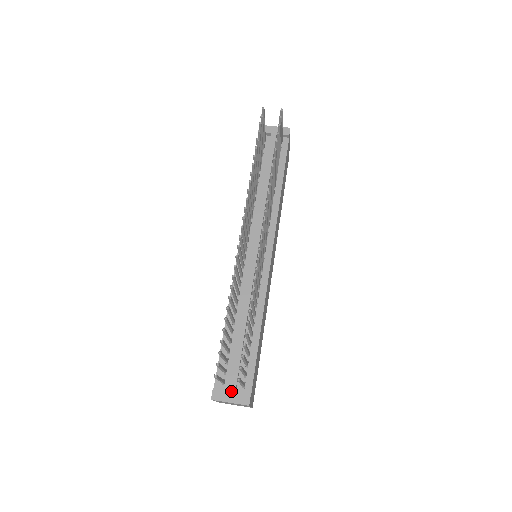
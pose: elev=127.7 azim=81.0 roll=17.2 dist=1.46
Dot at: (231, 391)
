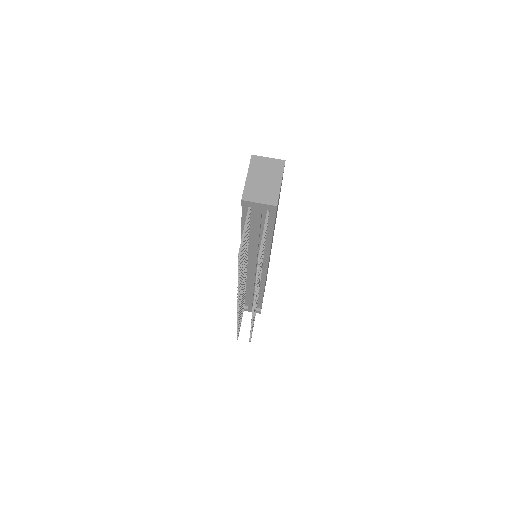
Dot at: (249, 310)
